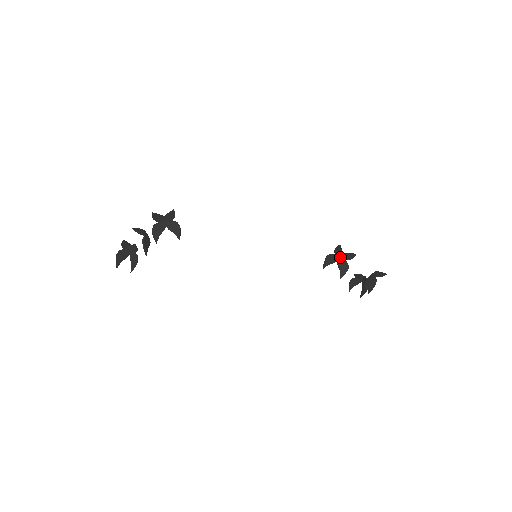
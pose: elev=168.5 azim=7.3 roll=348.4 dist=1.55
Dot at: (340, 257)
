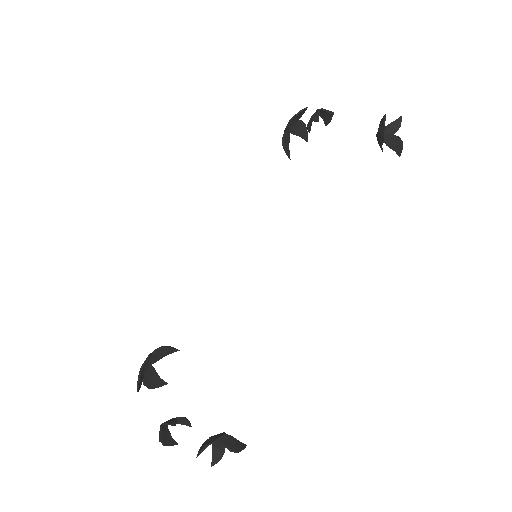
Dot at: (290, 126)
